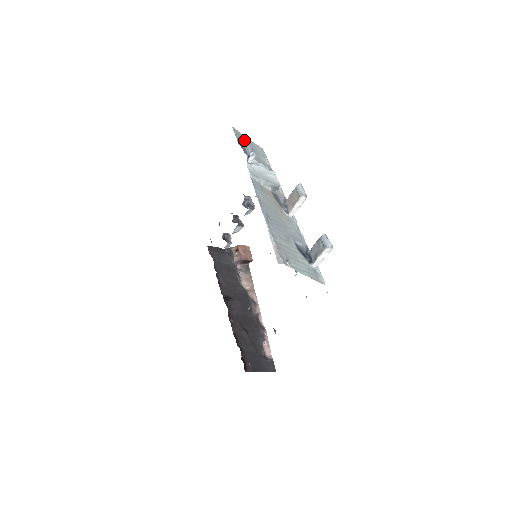
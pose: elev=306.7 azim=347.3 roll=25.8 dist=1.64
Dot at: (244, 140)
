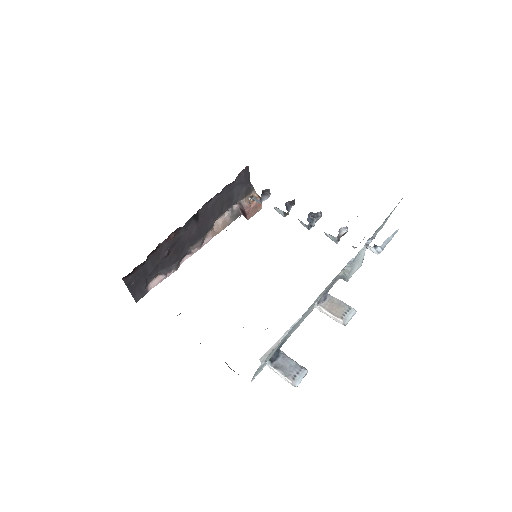
Dot at: occluded
